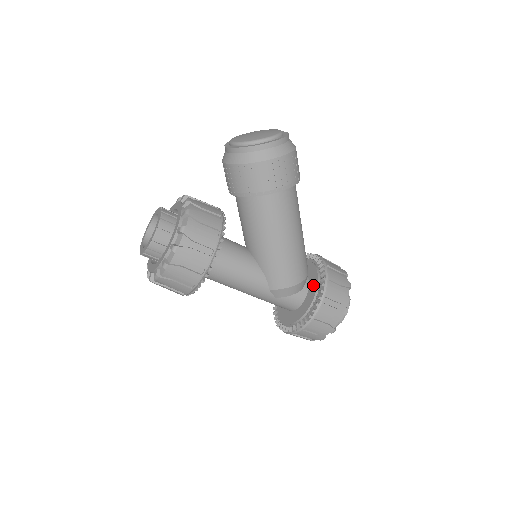
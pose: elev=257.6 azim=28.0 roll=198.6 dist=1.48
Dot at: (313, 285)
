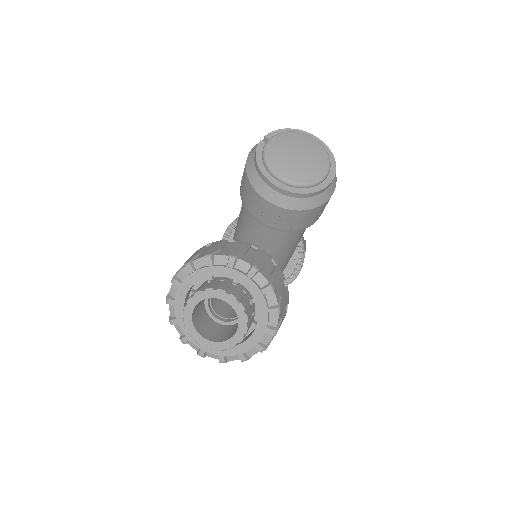
Dot at: occluded
